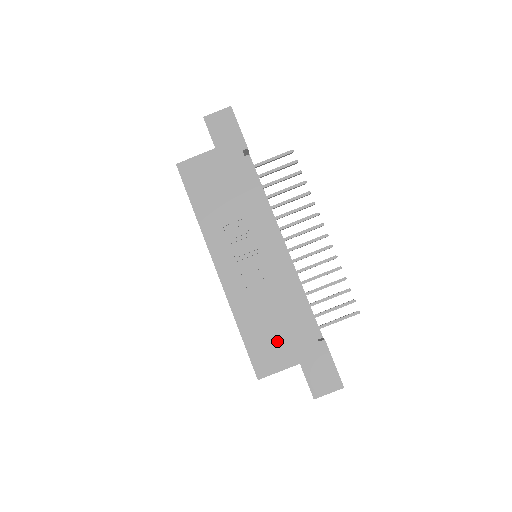
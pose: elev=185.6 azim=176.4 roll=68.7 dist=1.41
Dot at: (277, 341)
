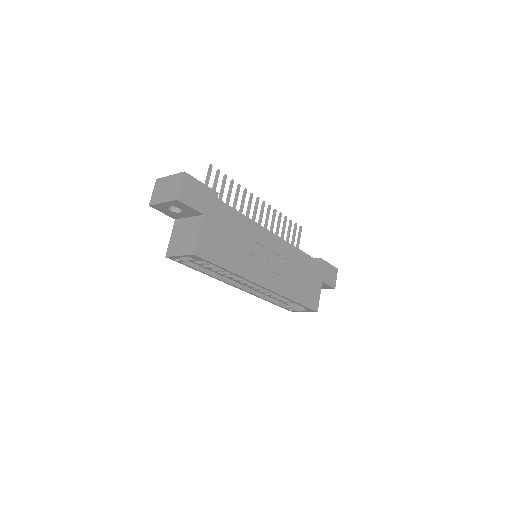
Dot at: (310, 285)
